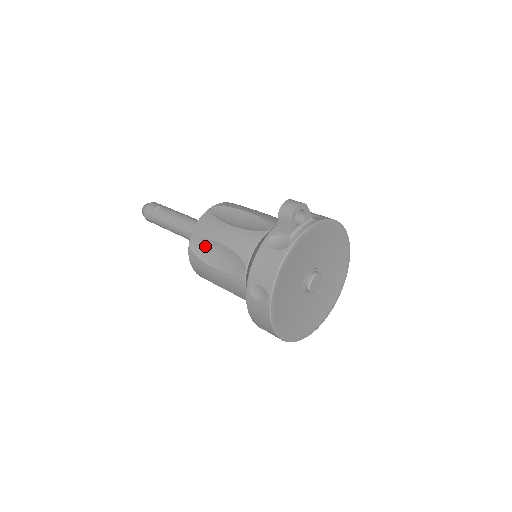
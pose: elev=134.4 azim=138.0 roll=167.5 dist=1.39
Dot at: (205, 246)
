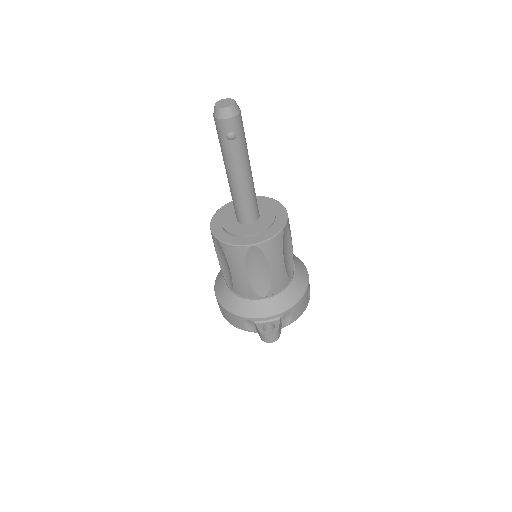
Dot at: (223, 254)
